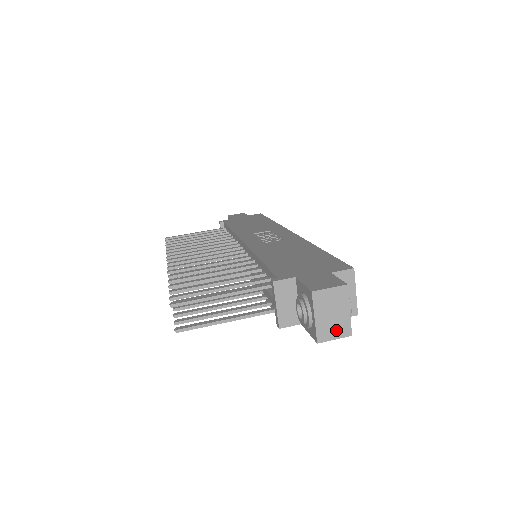
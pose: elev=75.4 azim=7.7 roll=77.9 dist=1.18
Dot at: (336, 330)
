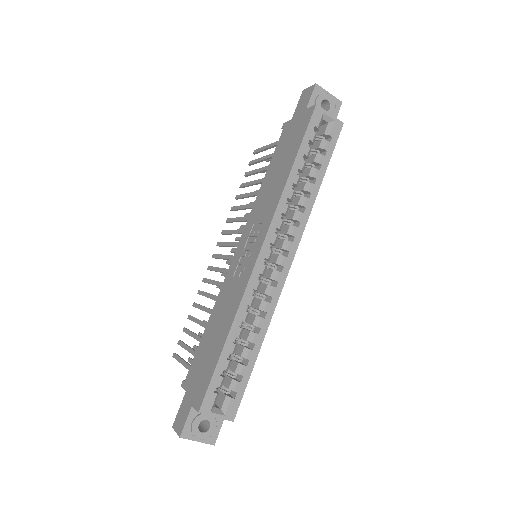
Dot at: occluded
